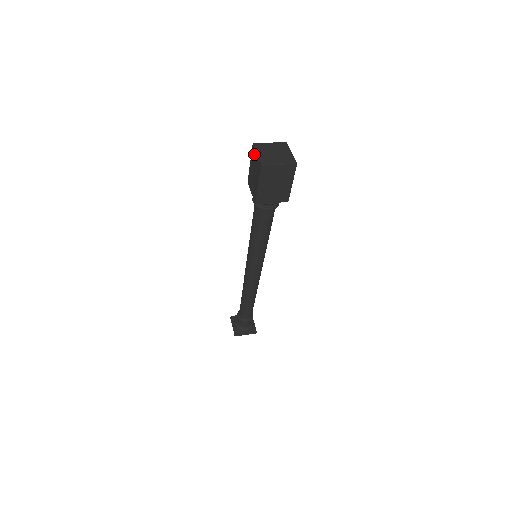
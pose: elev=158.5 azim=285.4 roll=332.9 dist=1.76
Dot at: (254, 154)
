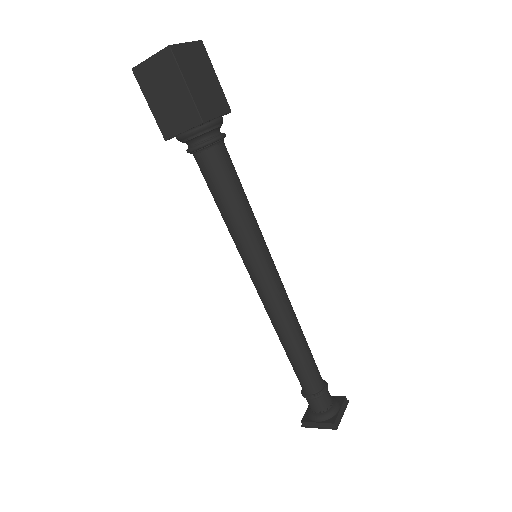
Dot at: occluded
